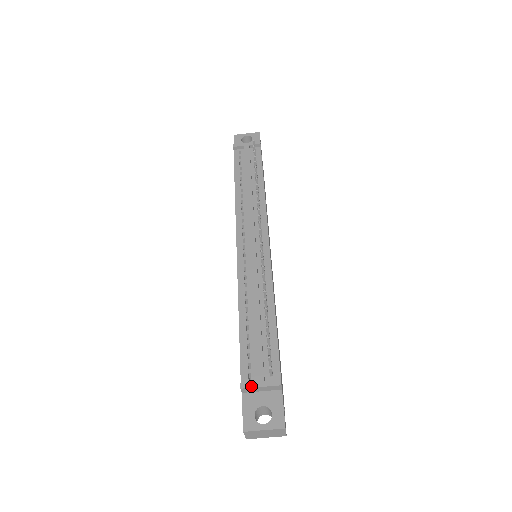
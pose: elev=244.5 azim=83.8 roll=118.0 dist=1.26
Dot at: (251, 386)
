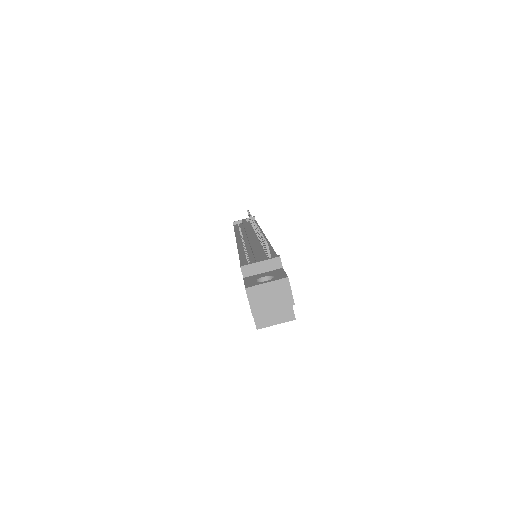
Dot at: (251, 263)
